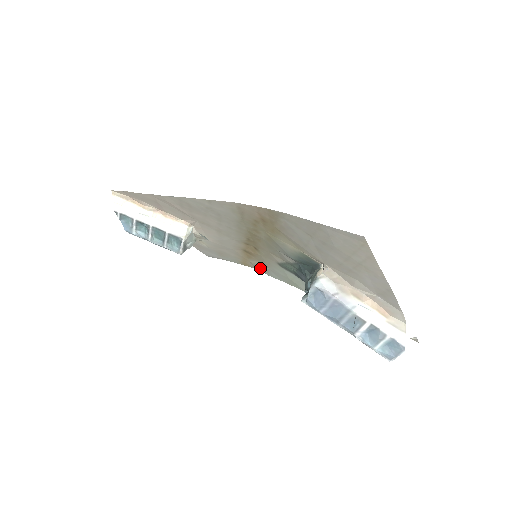
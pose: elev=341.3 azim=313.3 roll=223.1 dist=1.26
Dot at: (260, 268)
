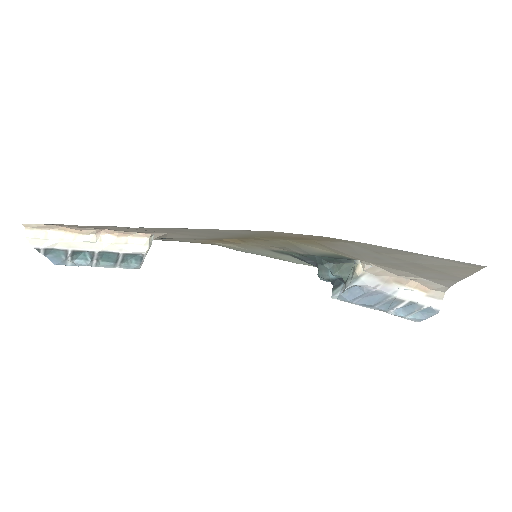
Dot at: (228, 247)
